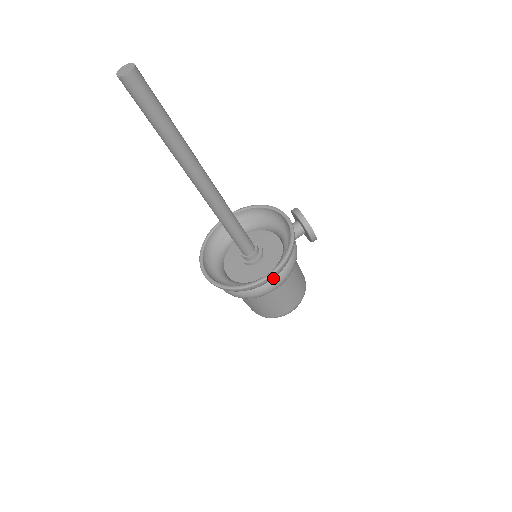
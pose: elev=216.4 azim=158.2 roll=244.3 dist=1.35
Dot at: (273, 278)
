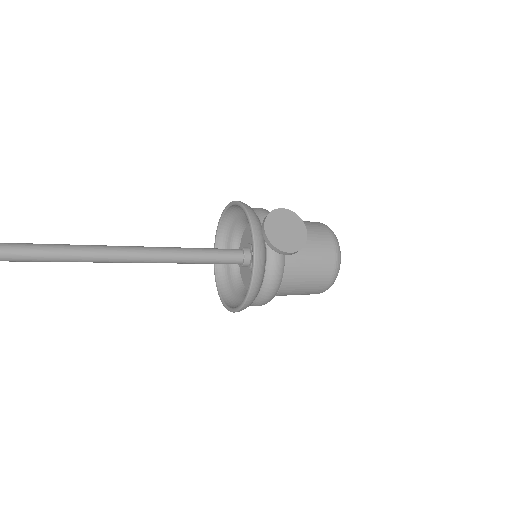
Dot at: (255, 300)
